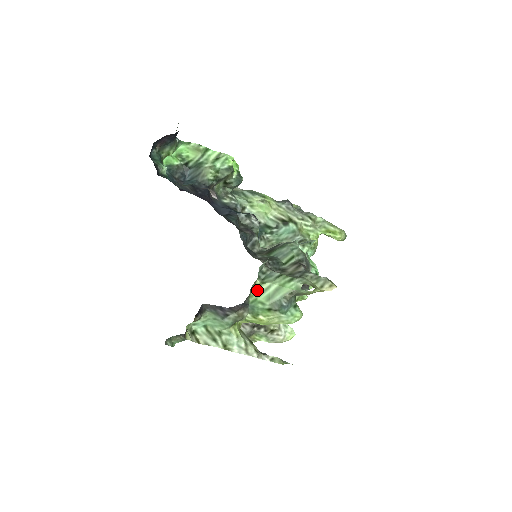
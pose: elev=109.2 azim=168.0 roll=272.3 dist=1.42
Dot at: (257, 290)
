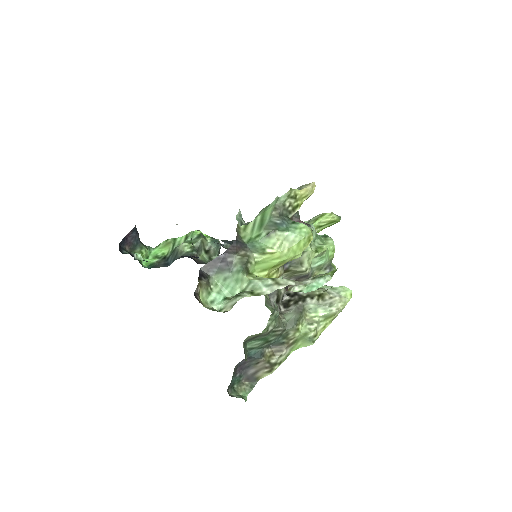
Dot at: (246, 232)
